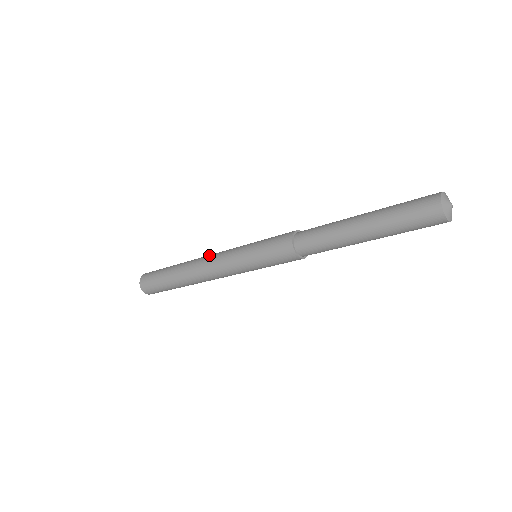
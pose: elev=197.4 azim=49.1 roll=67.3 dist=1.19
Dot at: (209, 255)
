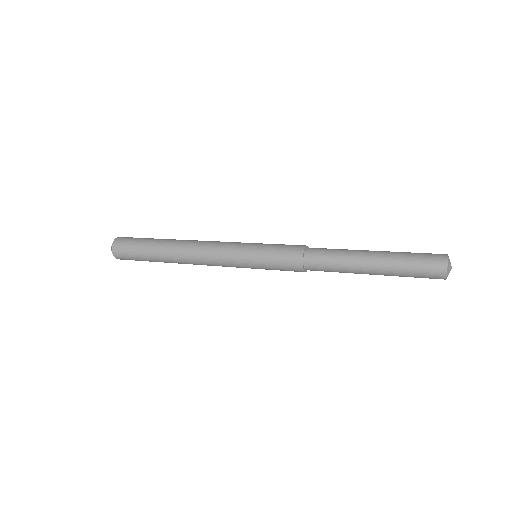
Dot at: occluded
